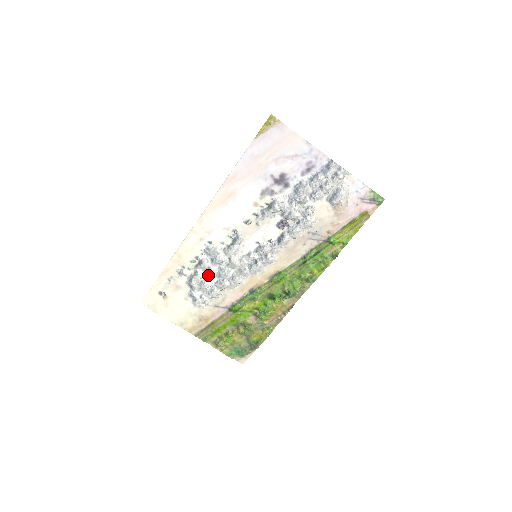
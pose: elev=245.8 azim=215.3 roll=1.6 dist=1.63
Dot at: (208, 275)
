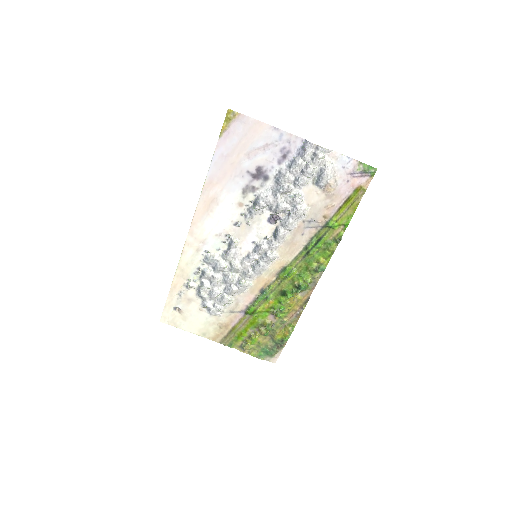
Dot at: (214, 284)
